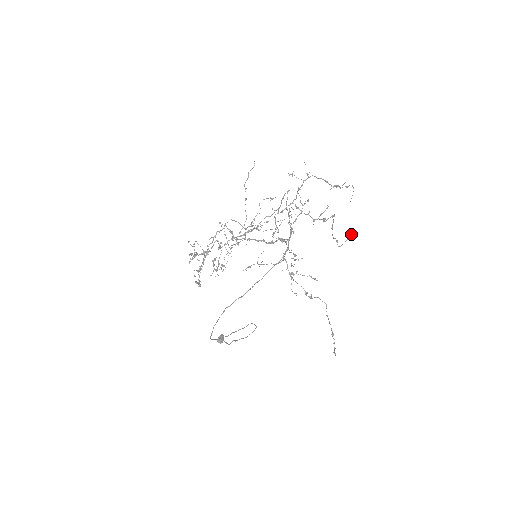
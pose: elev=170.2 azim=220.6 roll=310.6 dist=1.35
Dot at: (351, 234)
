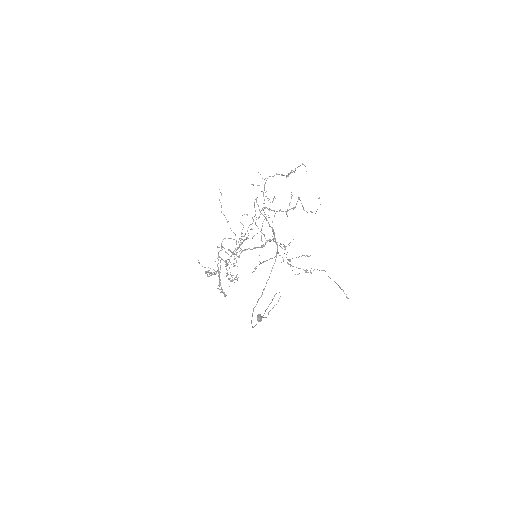
Dot at: occluded
